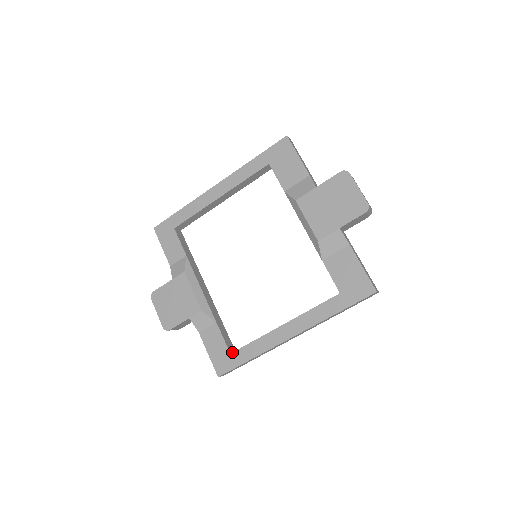
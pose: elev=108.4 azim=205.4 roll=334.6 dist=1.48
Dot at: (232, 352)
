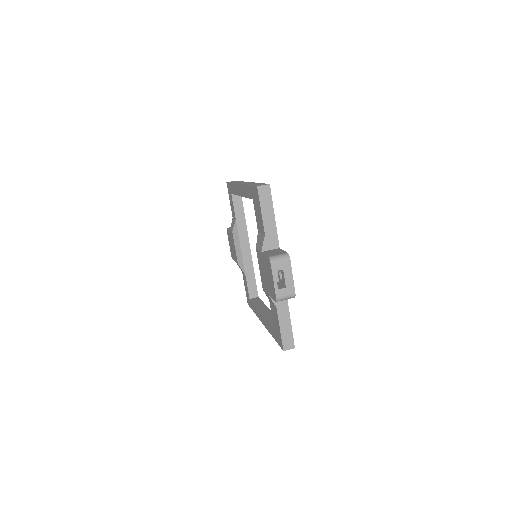
Dot at: (250, 299)
